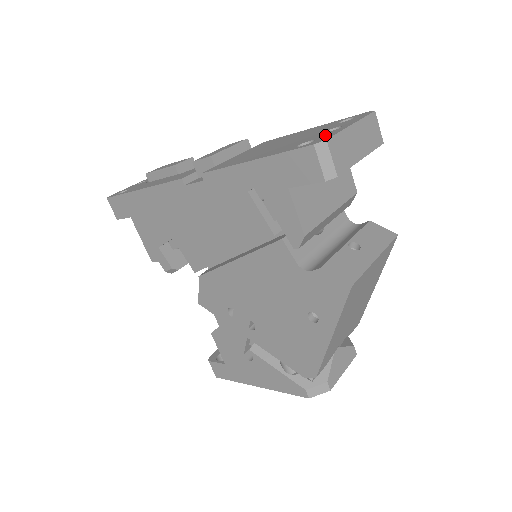
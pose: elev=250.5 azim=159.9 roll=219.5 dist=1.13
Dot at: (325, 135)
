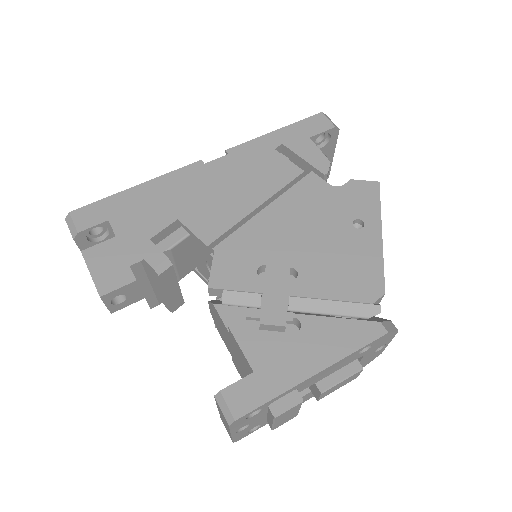
Dot at: occluded
